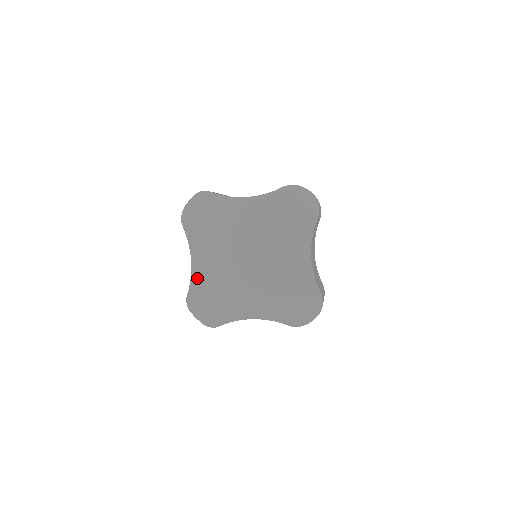
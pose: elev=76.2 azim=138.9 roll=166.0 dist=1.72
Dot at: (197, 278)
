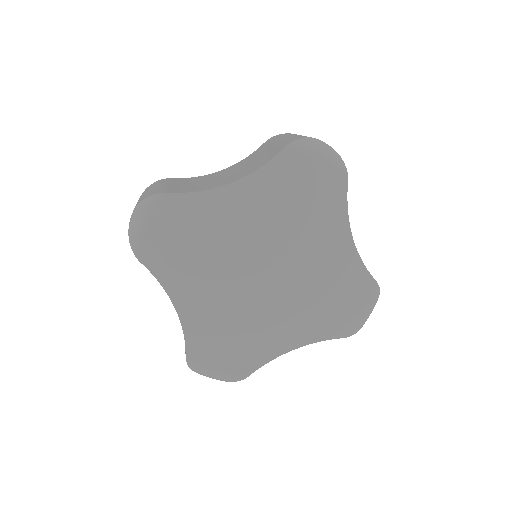
Dot at: (193, 328)
